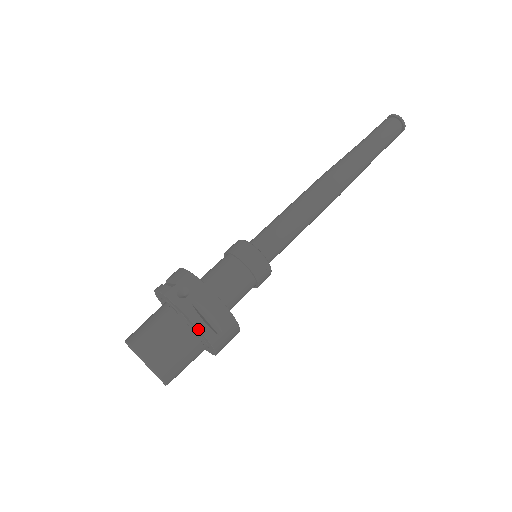
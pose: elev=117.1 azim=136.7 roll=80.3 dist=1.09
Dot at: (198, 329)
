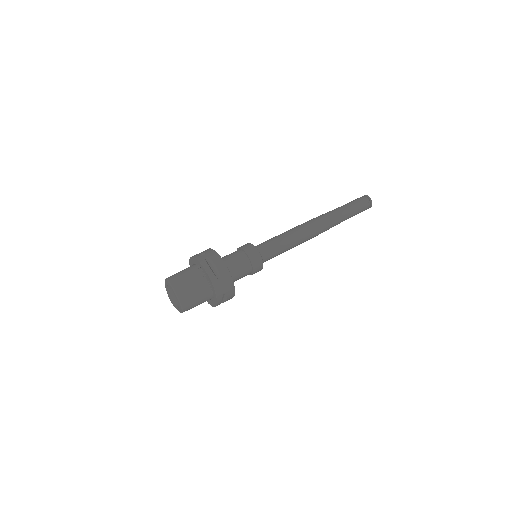
Dot at: (205, 271)
